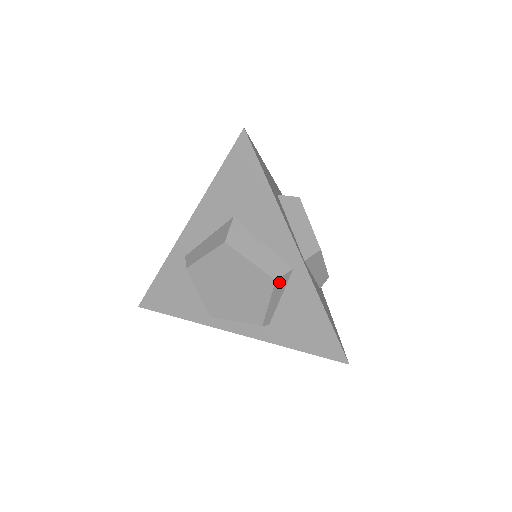
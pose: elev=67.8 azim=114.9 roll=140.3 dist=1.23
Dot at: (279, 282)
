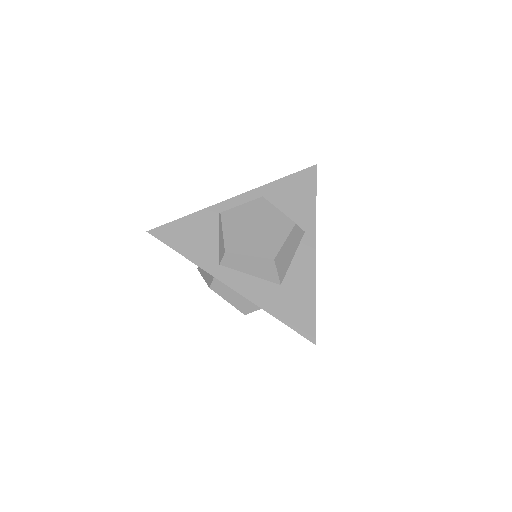
Dot at: occluded
